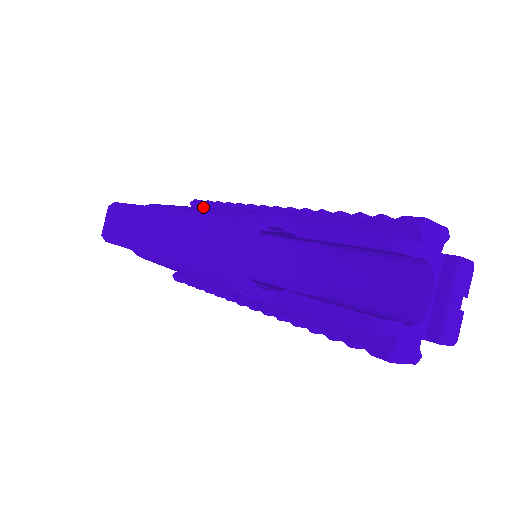
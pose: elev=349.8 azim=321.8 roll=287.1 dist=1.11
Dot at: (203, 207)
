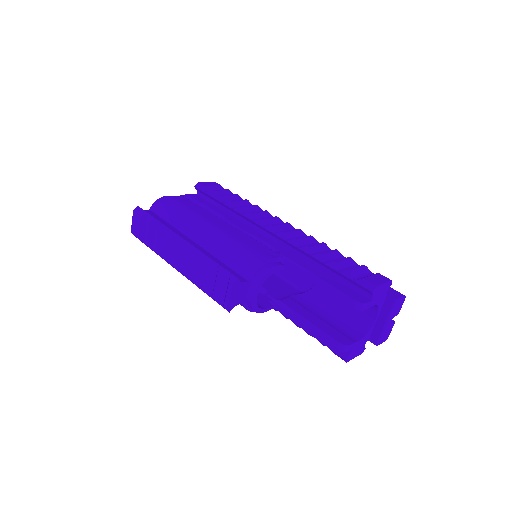
Dot at: (207, 196)
